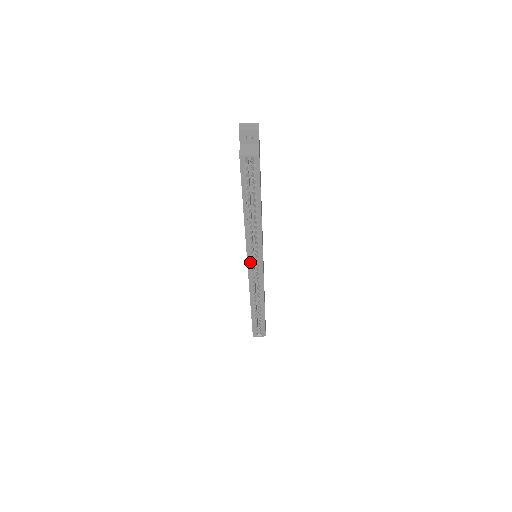
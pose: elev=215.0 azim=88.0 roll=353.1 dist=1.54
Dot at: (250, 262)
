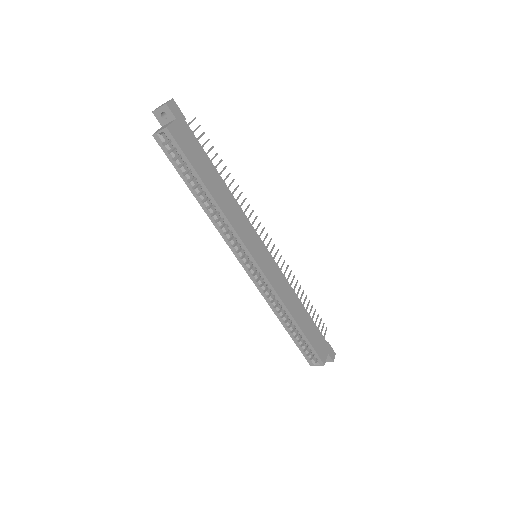
Dot at: (242, 262)
